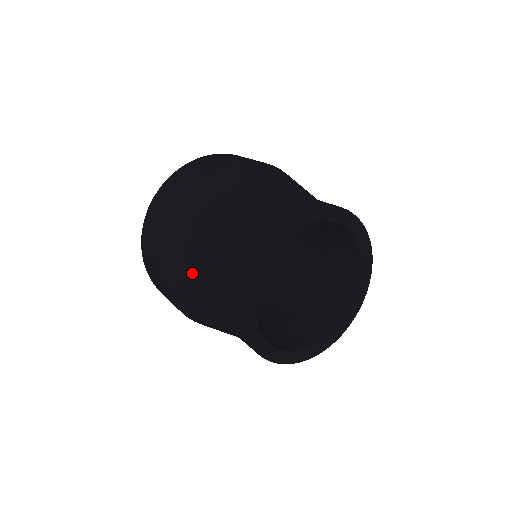
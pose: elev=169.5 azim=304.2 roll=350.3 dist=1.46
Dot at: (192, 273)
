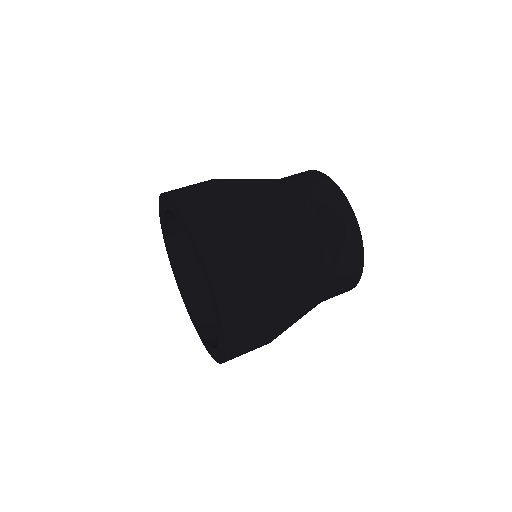
Dot at: (272, 190)
